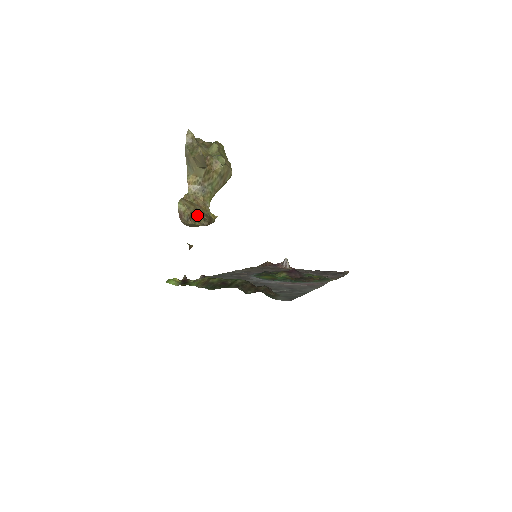
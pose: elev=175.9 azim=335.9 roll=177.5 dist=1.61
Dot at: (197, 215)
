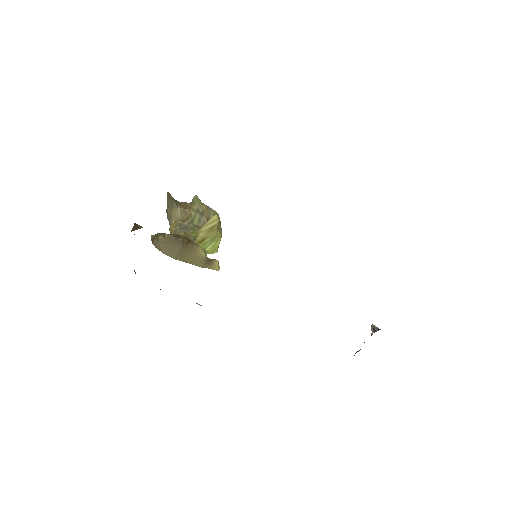
Dot at: occluded
